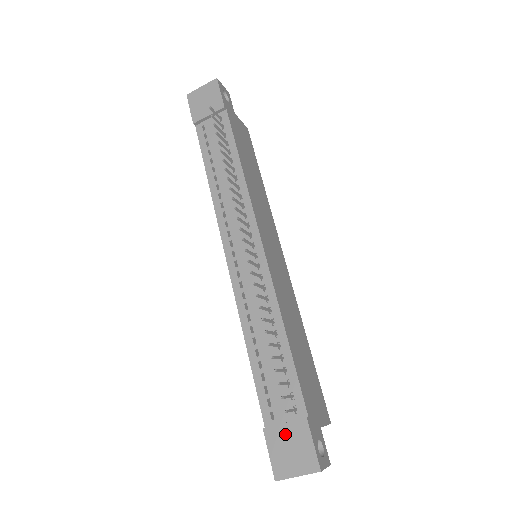
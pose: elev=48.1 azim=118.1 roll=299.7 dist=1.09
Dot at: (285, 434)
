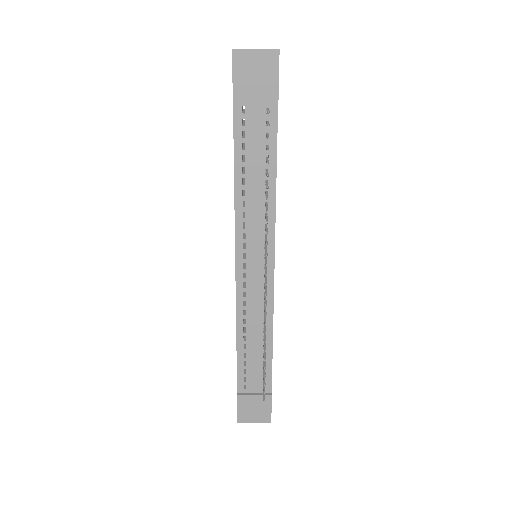
Dot at: (253, 401)
